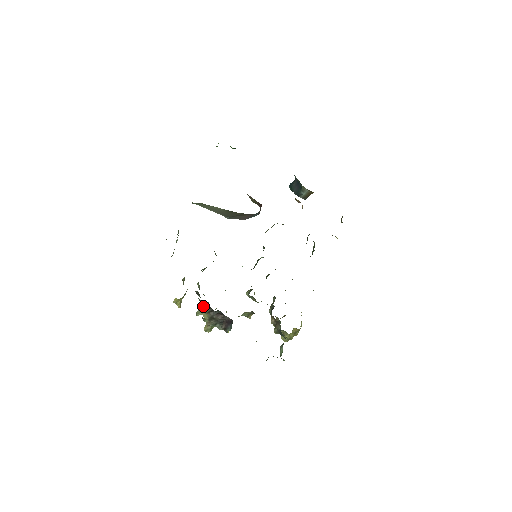
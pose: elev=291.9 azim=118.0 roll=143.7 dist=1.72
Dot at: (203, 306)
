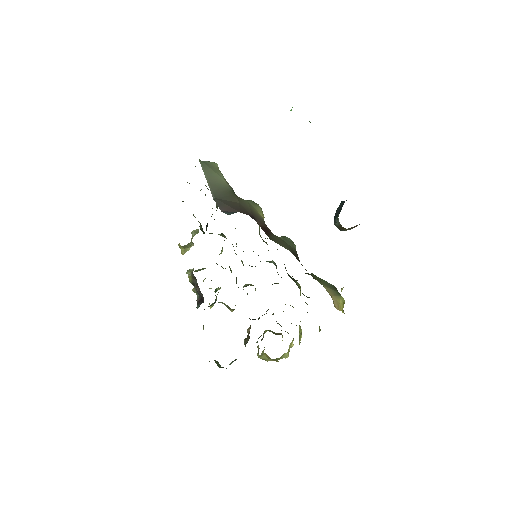
Dot at: occluded
